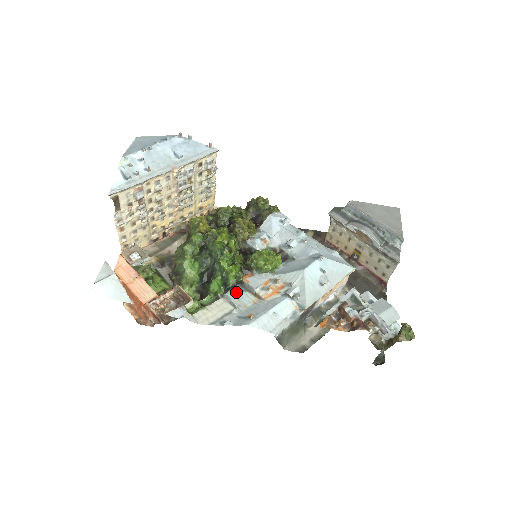
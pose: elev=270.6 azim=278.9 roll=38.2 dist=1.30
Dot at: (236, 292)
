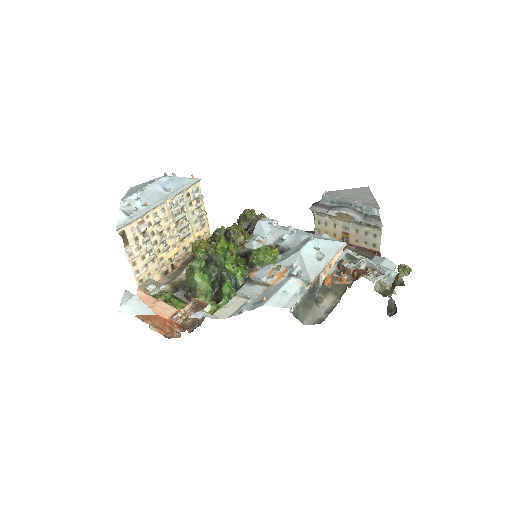
Dot at: (246, 288)
